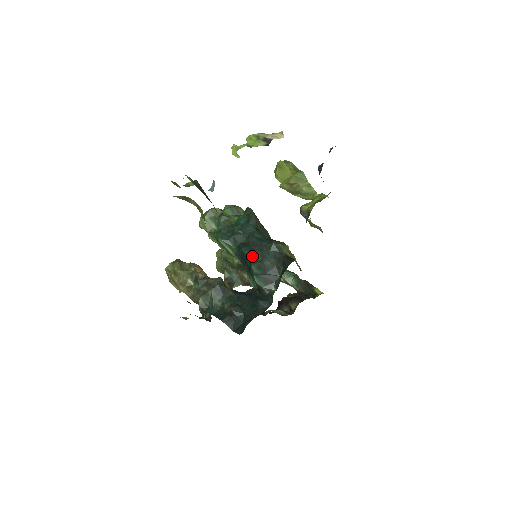
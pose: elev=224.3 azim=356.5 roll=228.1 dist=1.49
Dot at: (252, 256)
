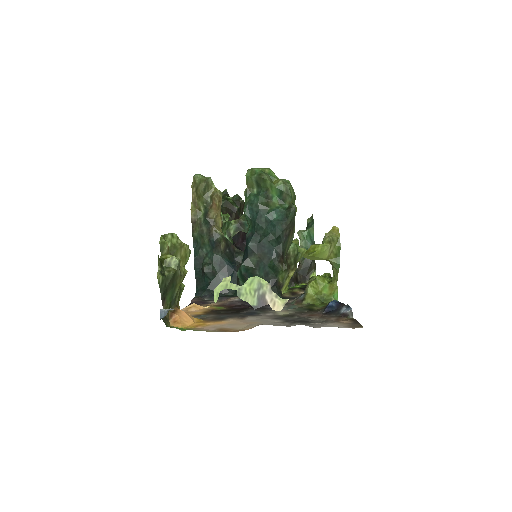
Dot at: (251, 256)
